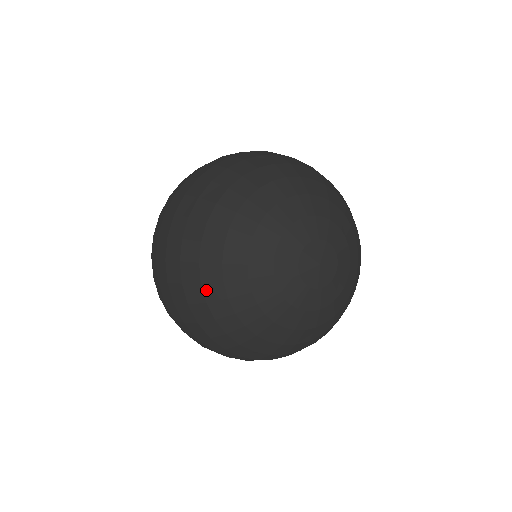
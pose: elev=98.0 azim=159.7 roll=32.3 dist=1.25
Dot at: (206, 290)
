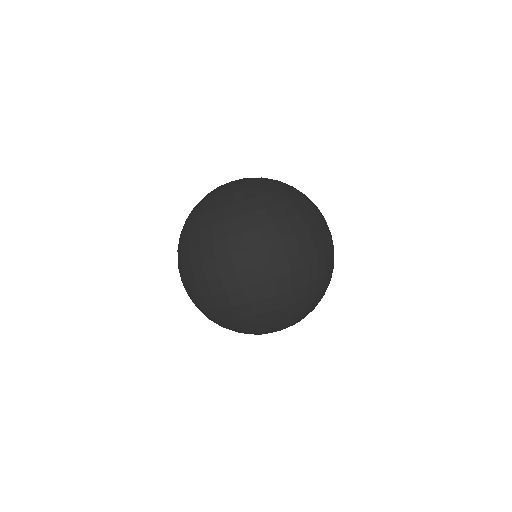
Dot at: (220, 322)
